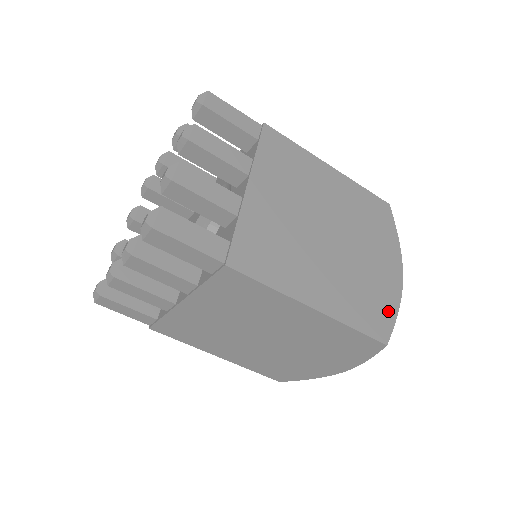
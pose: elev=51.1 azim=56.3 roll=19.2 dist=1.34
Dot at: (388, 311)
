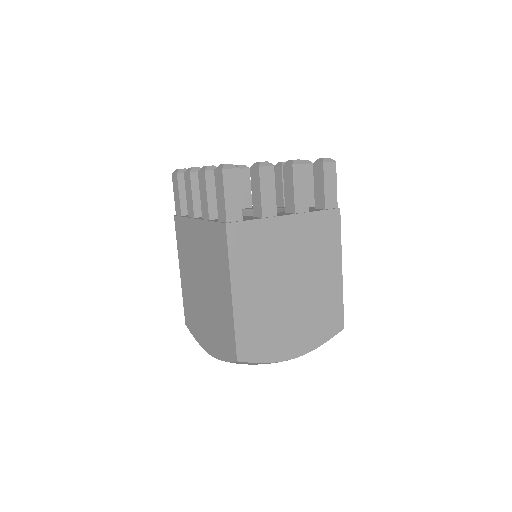
Dot at: (262, 354)
